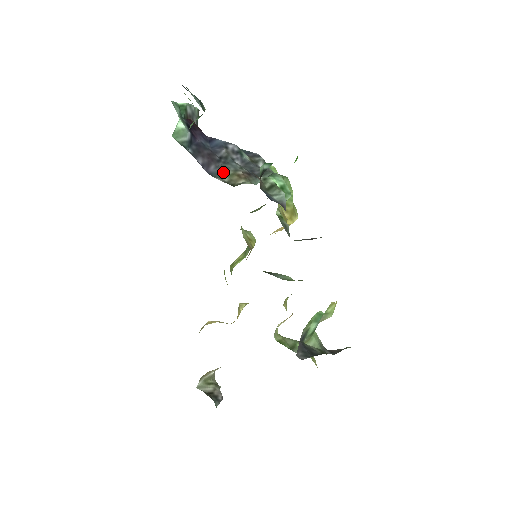
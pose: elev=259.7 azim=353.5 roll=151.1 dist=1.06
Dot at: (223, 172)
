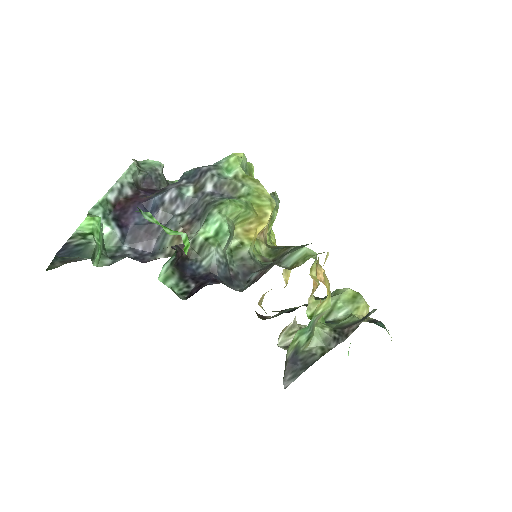
Dot at: (164, 242)
